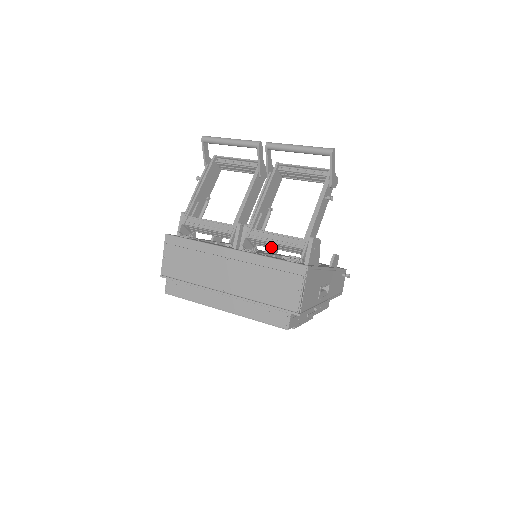
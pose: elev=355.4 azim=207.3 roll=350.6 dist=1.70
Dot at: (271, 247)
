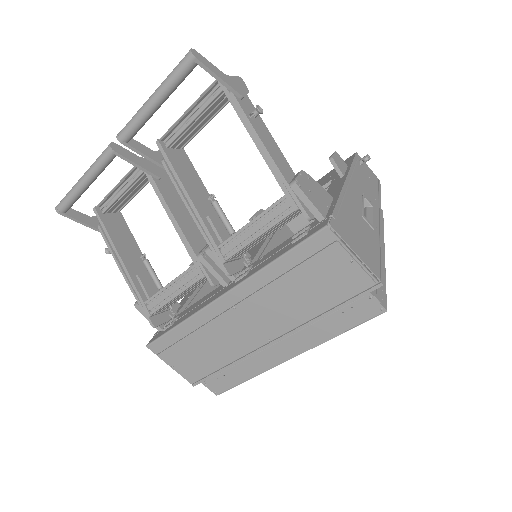
Dot at: (260, 240)
